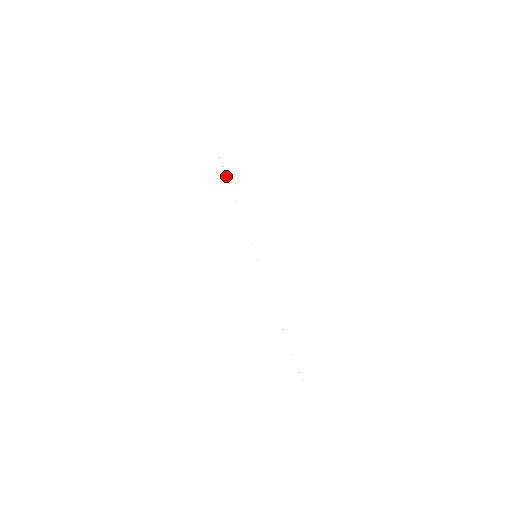
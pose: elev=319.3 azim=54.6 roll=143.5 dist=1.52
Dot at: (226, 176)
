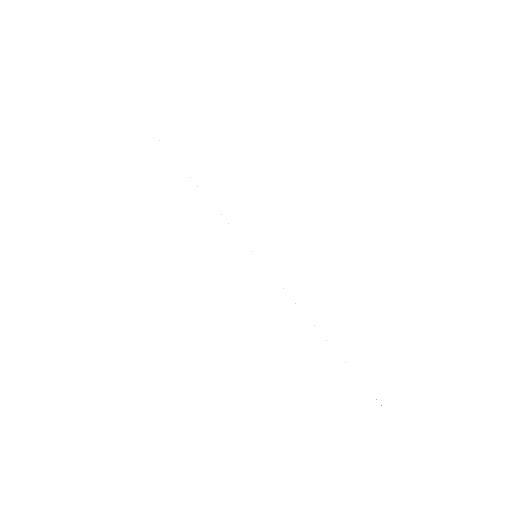
Dot at: occluded
